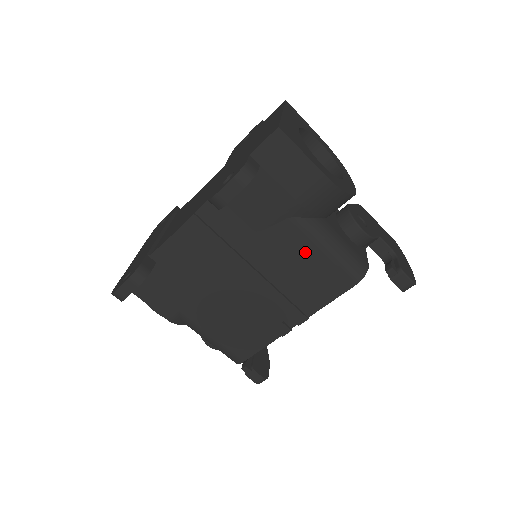
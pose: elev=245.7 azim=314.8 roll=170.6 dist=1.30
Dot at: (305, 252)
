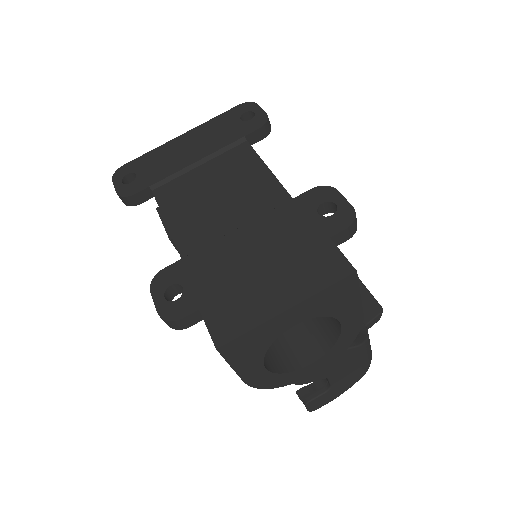
Dot at: occluded
